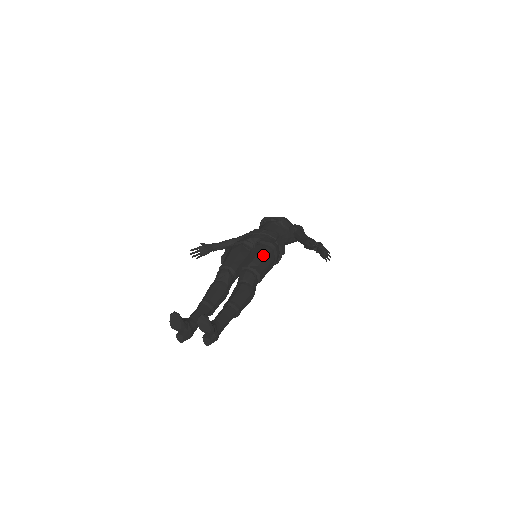
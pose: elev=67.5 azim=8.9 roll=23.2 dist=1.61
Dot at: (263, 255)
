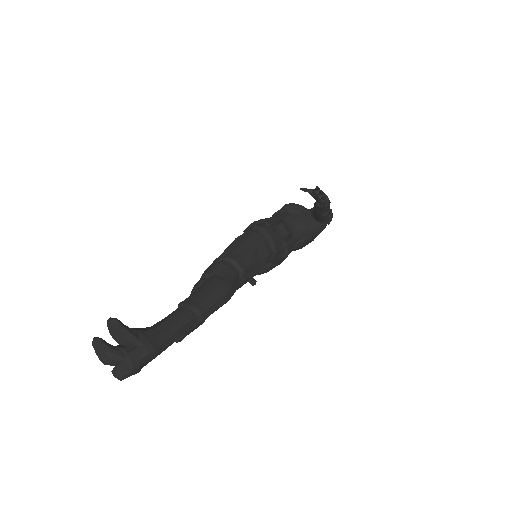
Dot at: (241, 240)
